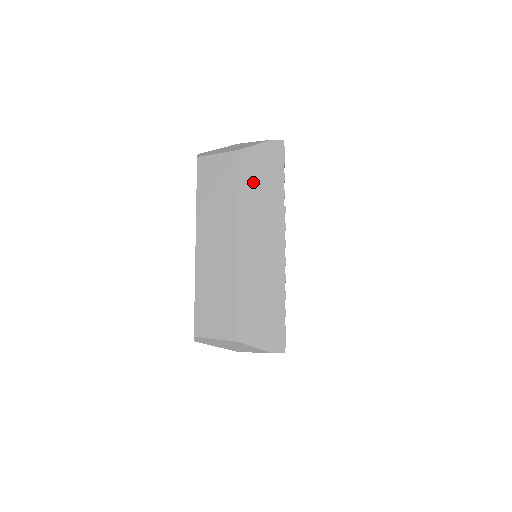
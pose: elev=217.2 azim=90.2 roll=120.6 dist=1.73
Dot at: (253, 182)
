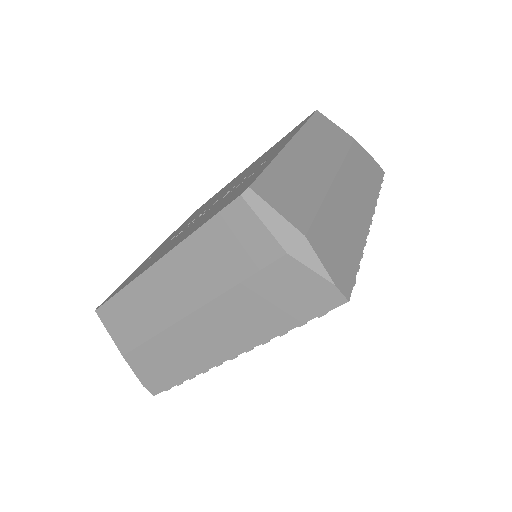
Dot at: (359, 163)
